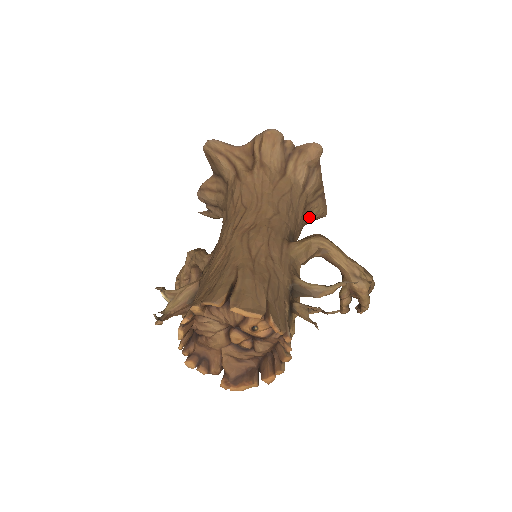
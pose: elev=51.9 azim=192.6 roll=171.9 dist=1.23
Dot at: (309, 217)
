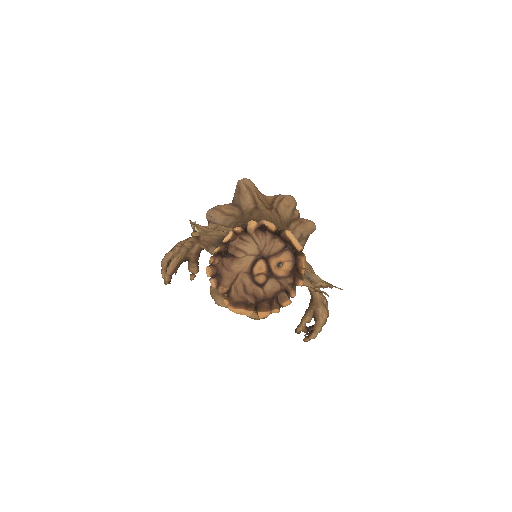
Dot at: occluded
